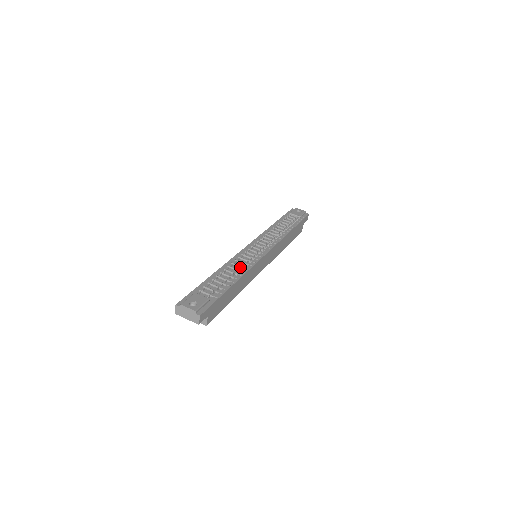
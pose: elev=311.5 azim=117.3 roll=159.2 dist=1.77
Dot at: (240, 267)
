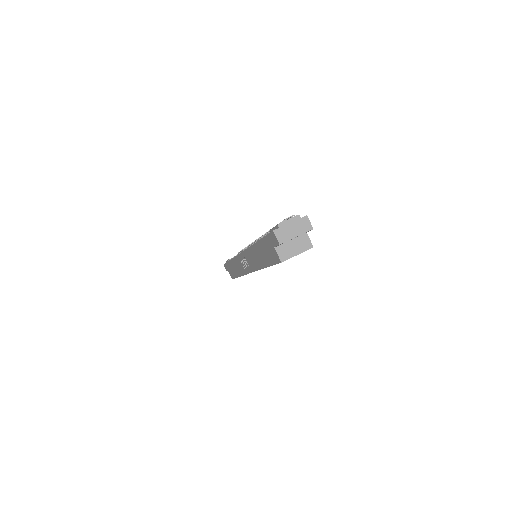
Dot at: occluded
